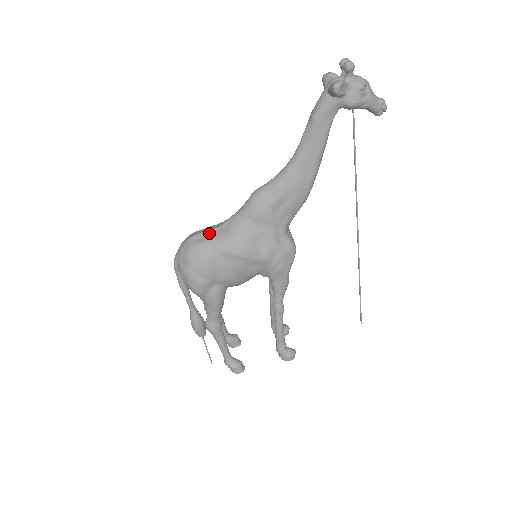
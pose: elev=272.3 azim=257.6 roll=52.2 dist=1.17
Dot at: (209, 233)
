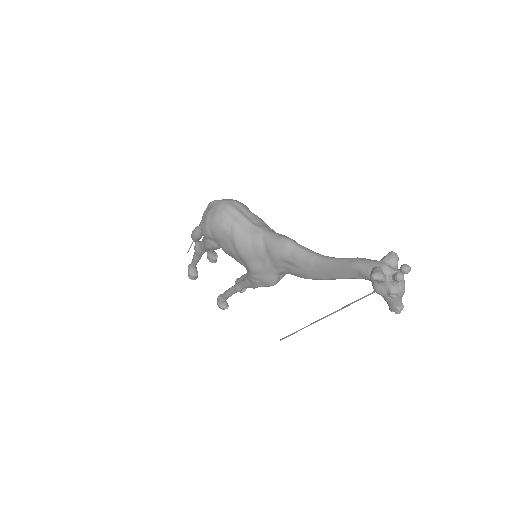
Dot at: (241, 219)
